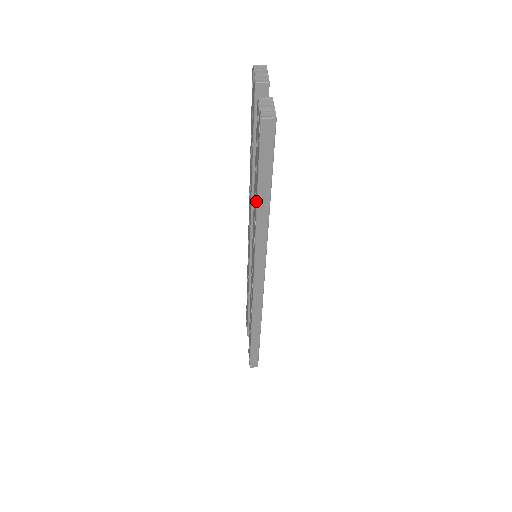
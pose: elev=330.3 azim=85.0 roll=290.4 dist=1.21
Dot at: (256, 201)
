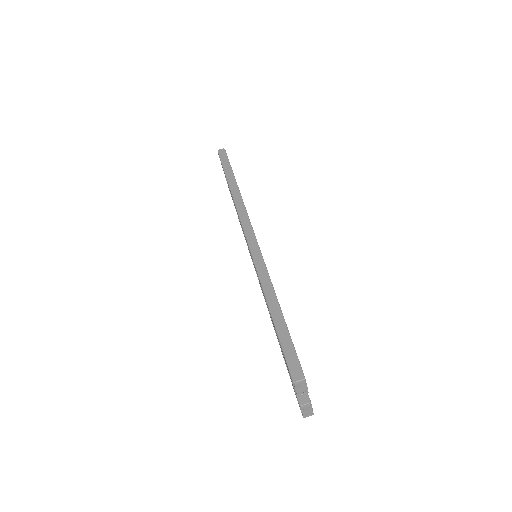
Dot at: occluded
